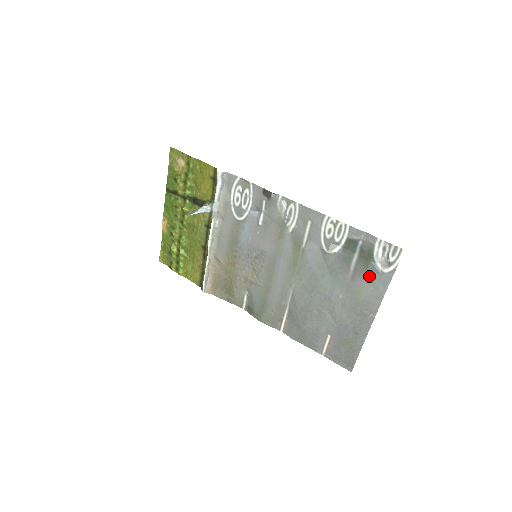
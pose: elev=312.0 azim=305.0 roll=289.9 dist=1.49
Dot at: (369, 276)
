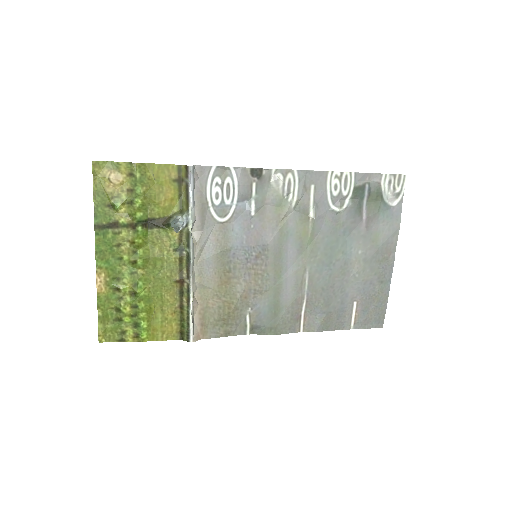
Dot at: (382, 216)
